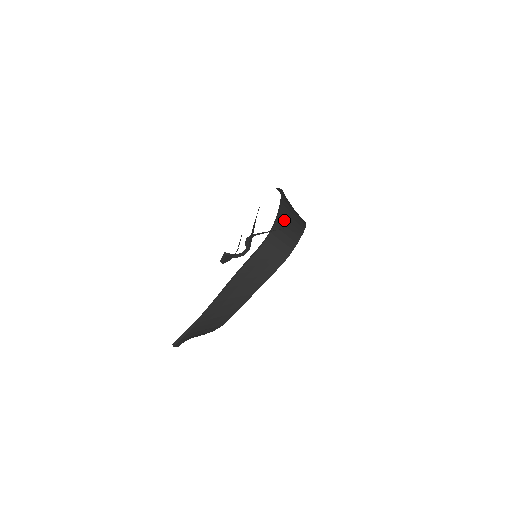
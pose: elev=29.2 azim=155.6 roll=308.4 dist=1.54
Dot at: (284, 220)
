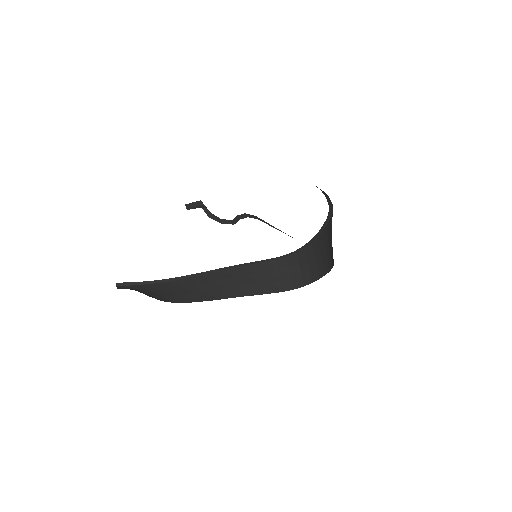
Dot at: (317, 248)
